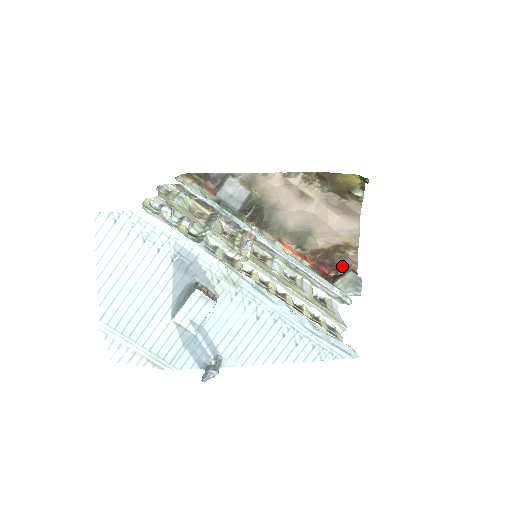
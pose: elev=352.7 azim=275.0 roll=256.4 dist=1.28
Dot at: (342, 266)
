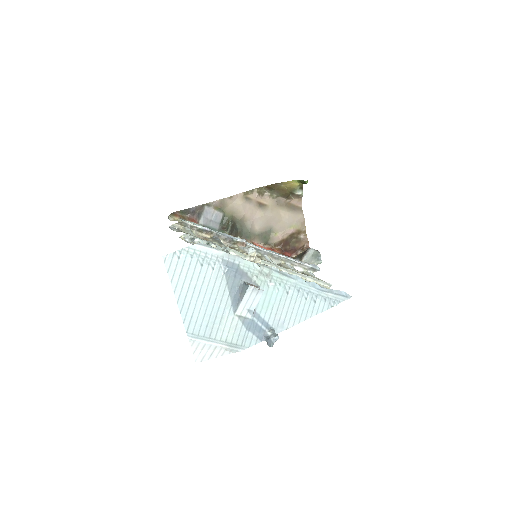
Dot at: (299, 248)
